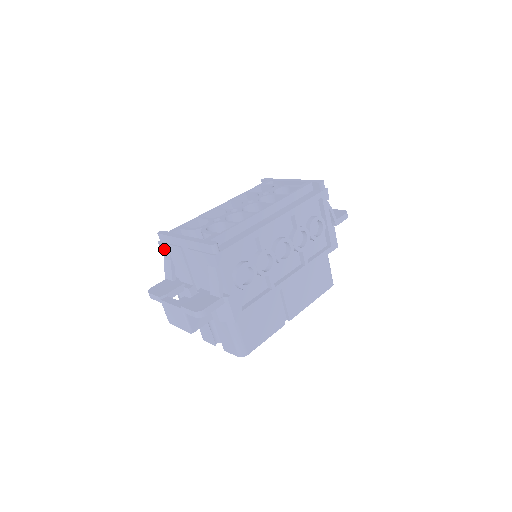
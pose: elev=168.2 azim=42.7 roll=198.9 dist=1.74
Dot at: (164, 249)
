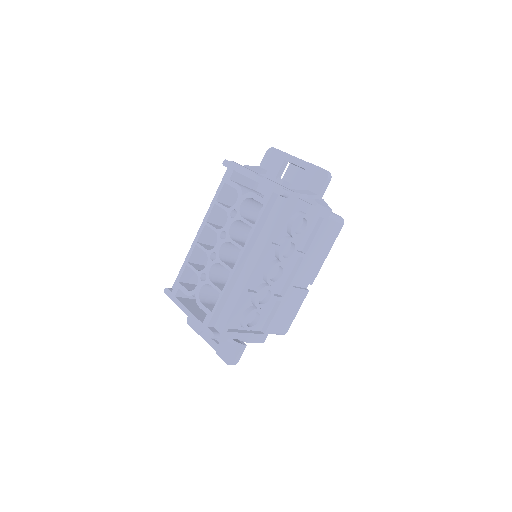
Dot at: occluded
